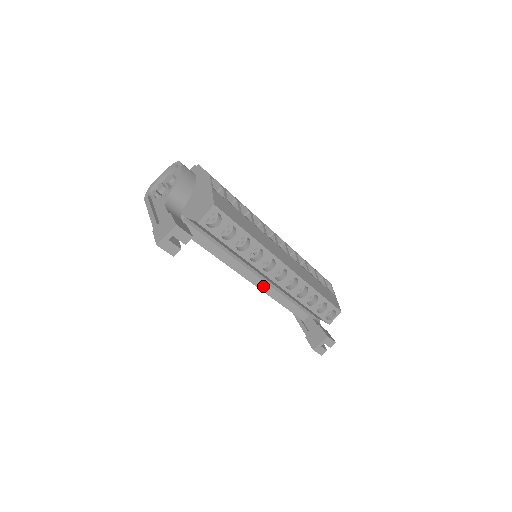
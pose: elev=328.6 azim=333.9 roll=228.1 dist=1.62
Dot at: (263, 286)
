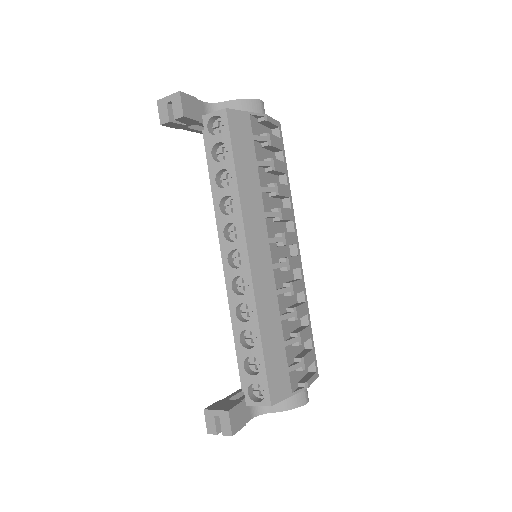
Dot at: occluded
